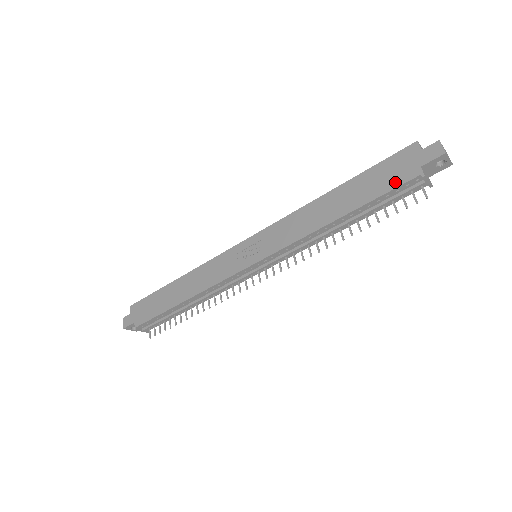
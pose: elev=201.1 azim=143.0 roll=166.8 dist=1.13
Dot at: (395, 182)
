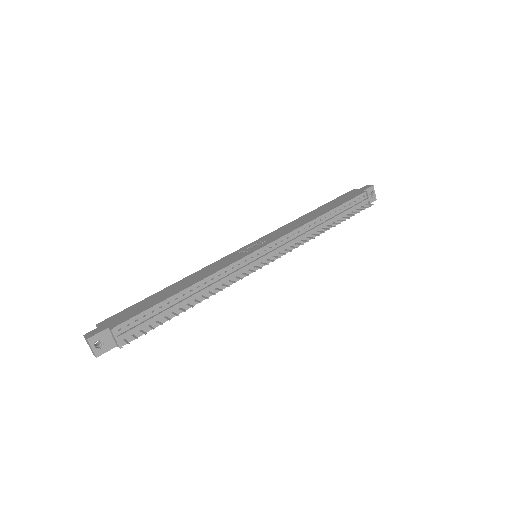
Dot at: (352, 197)
